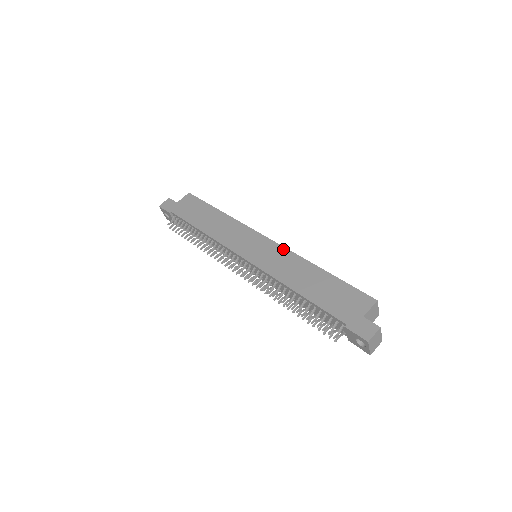
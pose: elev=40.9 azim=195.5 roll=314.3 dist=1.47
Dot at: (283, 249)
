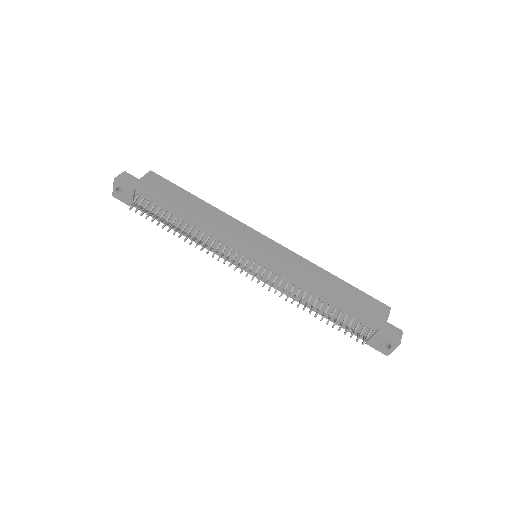
Dot at: (291, 252)
